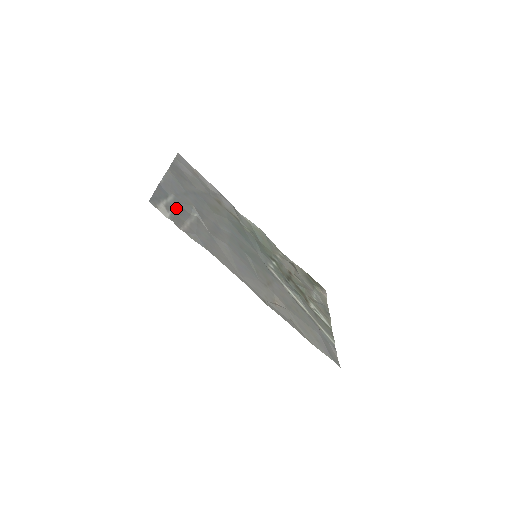
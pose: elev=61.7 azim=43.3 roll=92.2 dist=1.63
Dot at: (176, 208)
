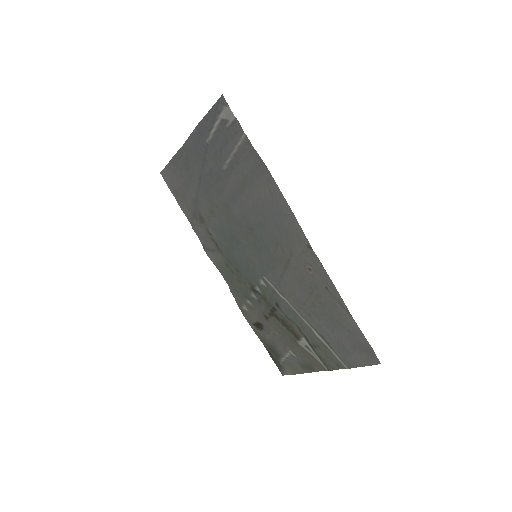
Dot at: (222, 137)
